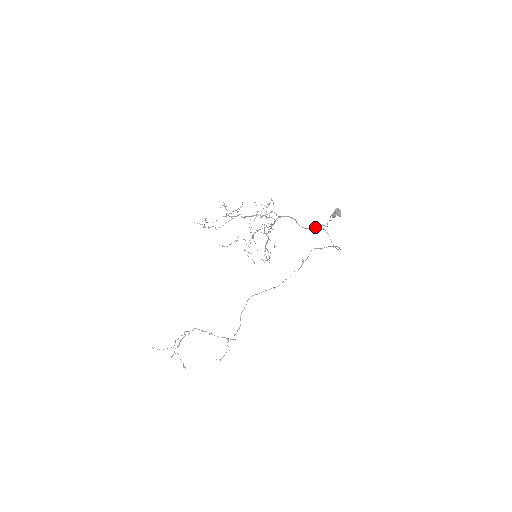
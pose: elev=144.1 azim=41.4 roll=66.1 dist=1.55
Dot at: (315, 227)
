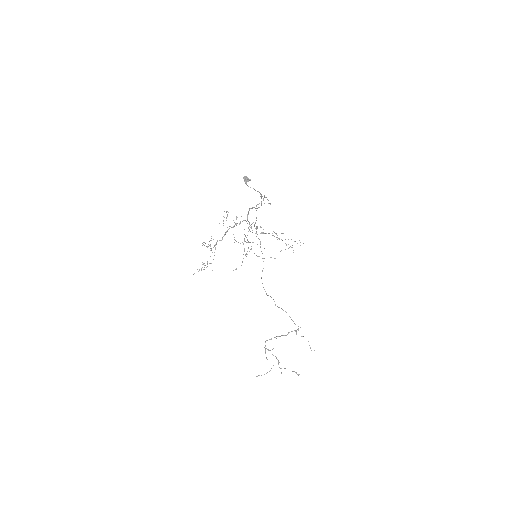
Dot at: occluded
